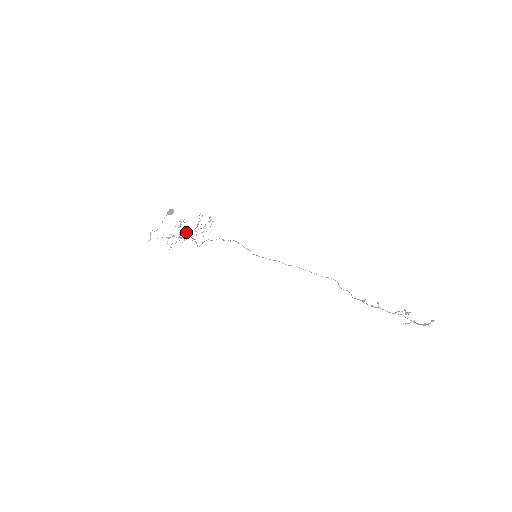
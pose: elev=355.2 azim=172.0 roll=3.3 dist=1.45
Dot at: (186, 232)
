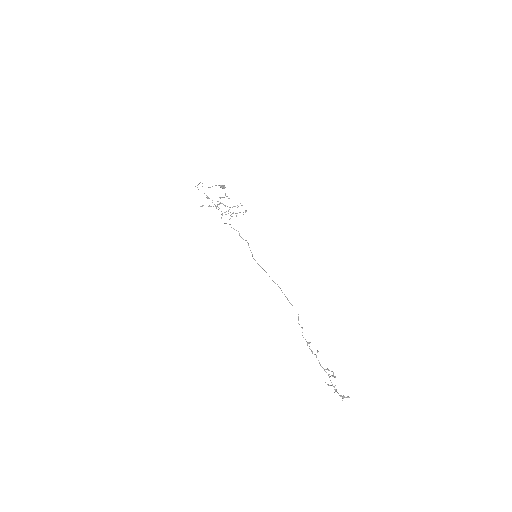
Dot at: occluded
